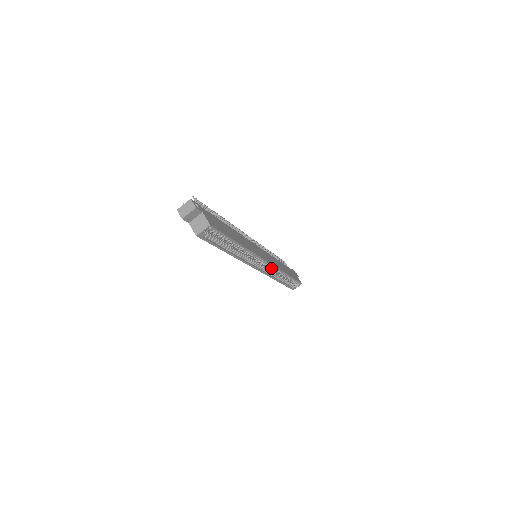
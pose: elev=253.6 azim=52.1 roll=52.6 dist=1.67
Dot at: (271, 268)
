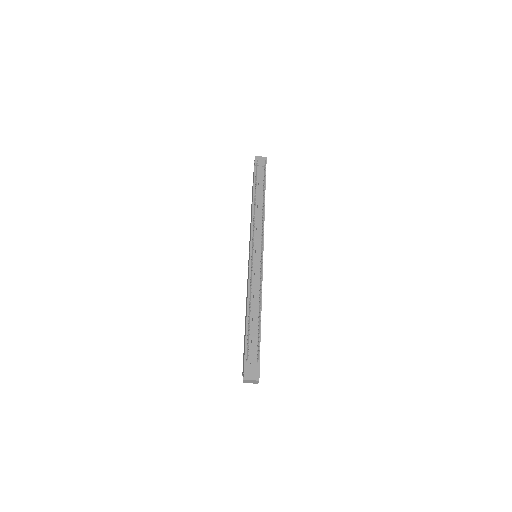
Dot at: occluded
